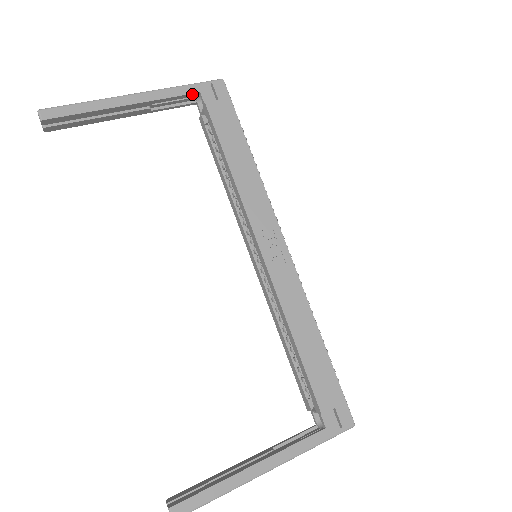
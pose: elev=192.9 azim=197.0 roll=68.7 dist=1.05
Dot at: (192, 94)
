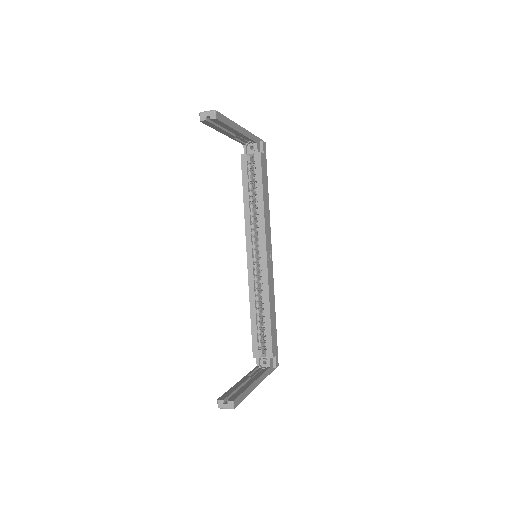
Dot at: (254, 142)
